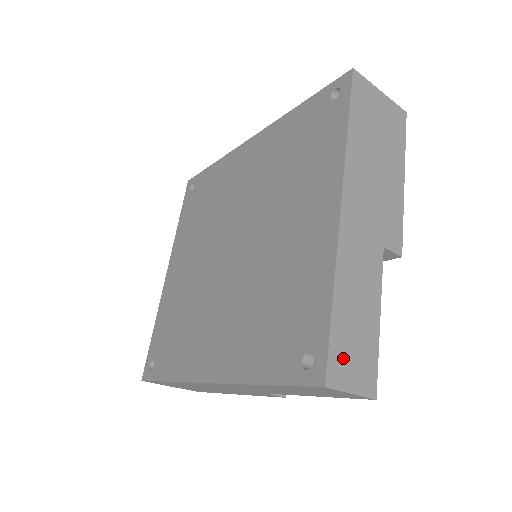
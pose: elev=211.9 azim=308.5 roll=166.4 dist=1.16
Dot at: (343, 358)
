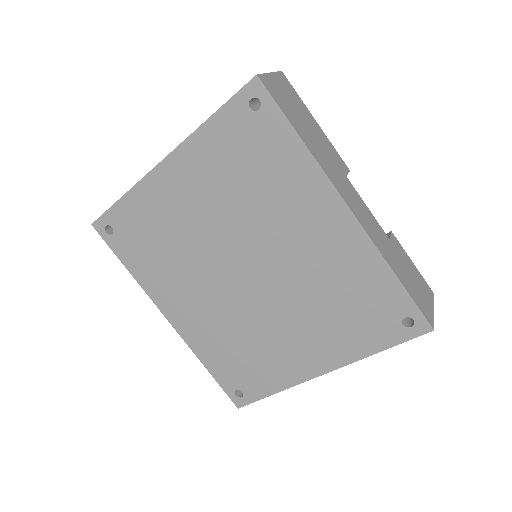
Dot at: occluded
